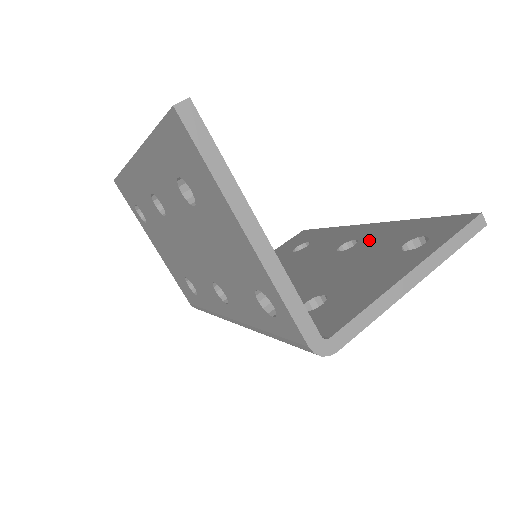
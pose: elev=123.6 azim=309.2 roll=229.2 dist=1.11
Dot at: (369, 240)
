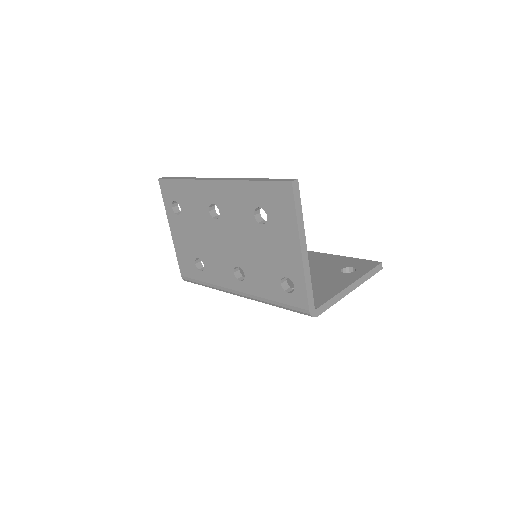
Dot at: (316, 262)
